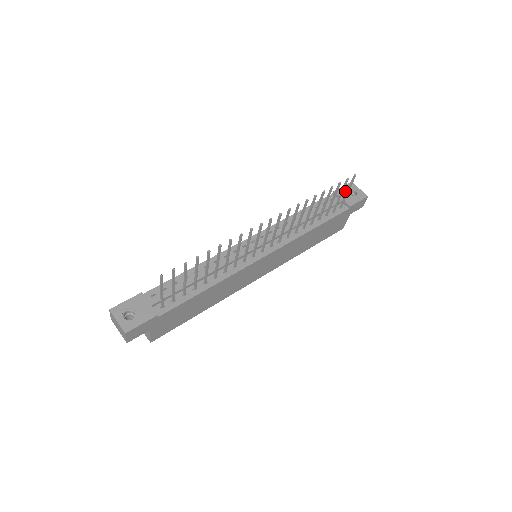
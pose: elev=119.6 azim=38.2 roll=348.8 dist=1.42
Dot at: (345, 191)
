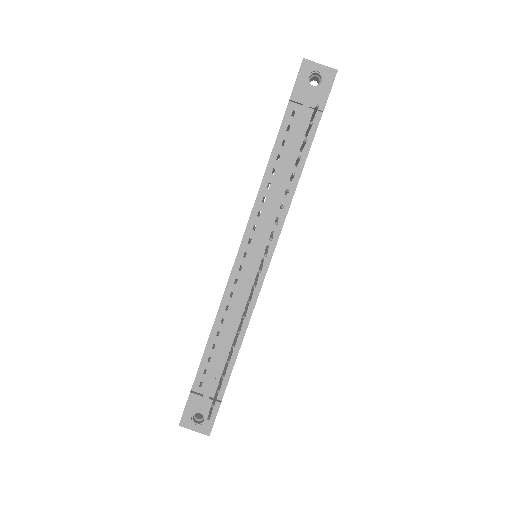
Dot at: (304, 86)
